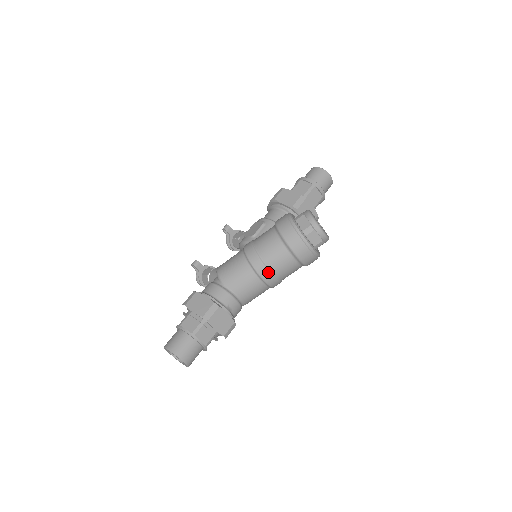
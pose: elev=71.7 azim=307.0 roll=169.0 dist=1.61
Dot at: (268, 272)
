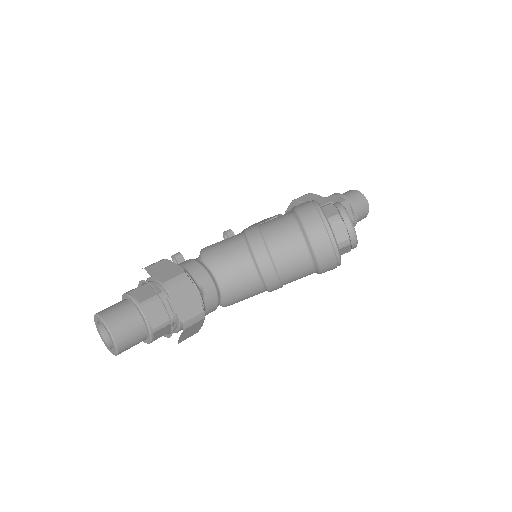
Dot at: (268, 258)
